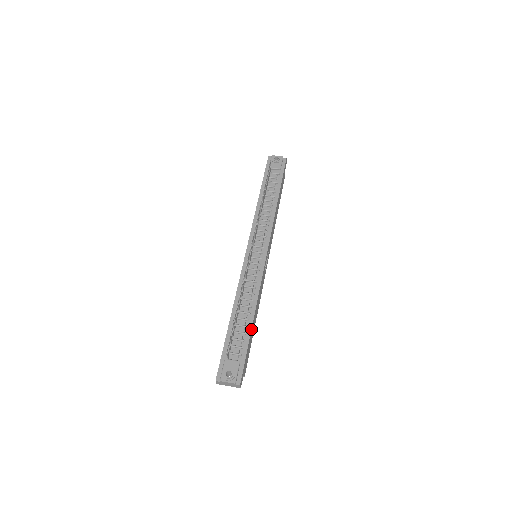
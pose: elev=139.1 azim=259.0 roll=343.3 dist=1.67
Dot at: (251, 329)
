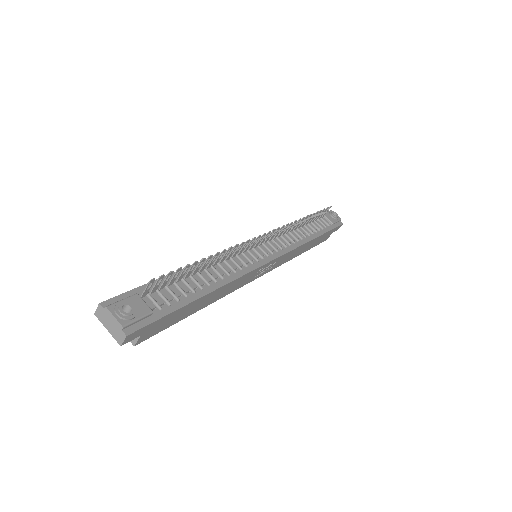
Dot at: (197, 298)
